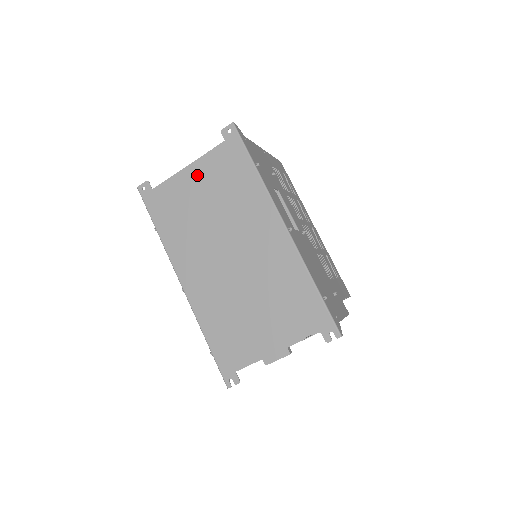
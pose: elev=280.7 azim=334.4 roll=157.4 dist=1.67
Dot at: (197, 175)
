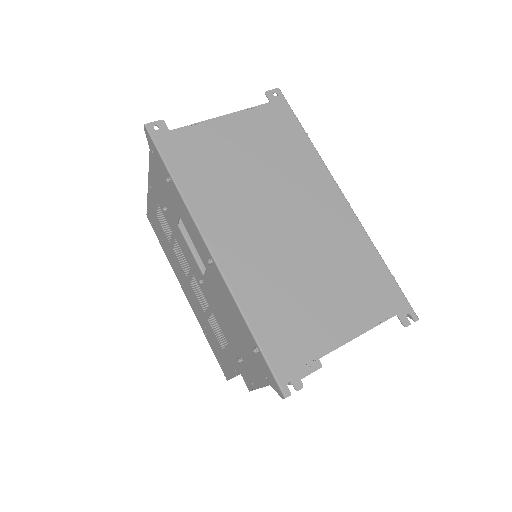
Dot at: (236, 128)
